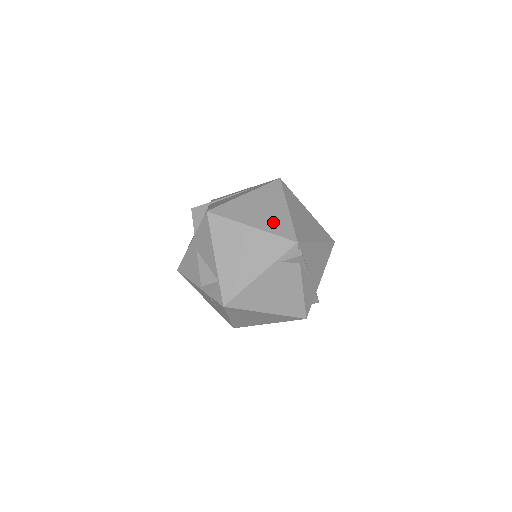
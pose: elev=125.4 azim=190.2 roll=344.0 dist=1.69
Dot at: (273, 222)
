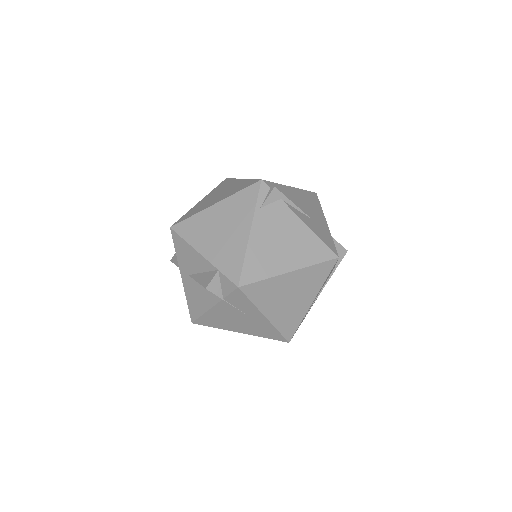
Dot at: (233, 190)
